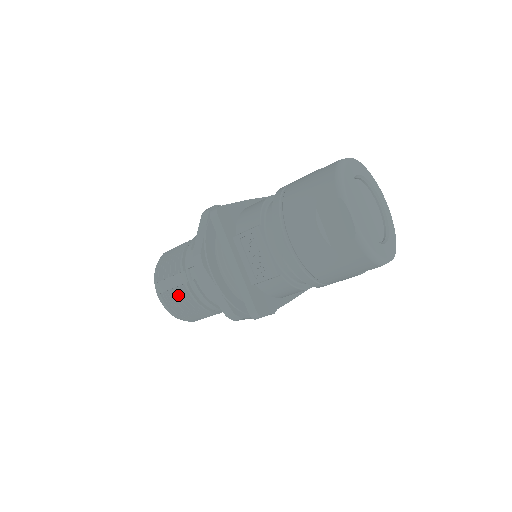
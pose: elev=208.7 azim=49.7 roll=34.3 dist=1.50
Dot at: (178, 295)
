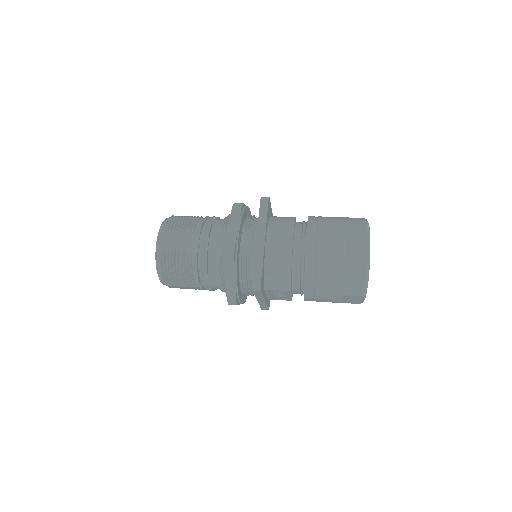
Dot at: occluded
